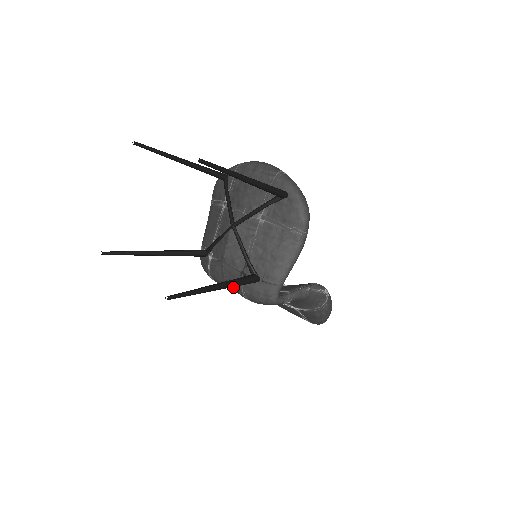
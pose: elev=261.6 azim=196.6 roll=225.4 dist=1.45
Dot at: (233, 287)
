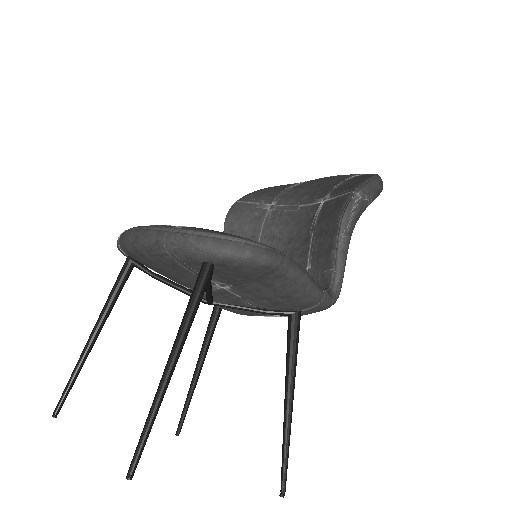
Dot at: occluded
